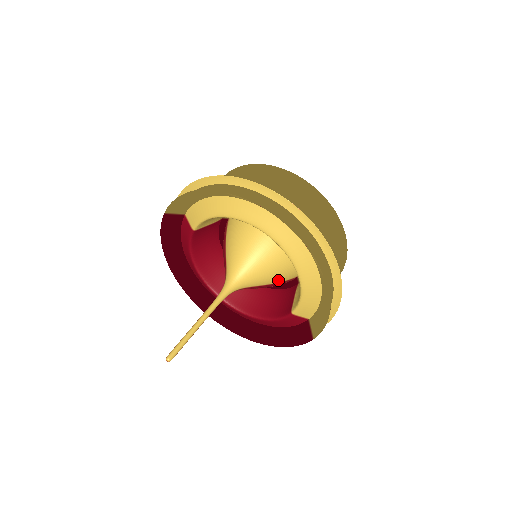
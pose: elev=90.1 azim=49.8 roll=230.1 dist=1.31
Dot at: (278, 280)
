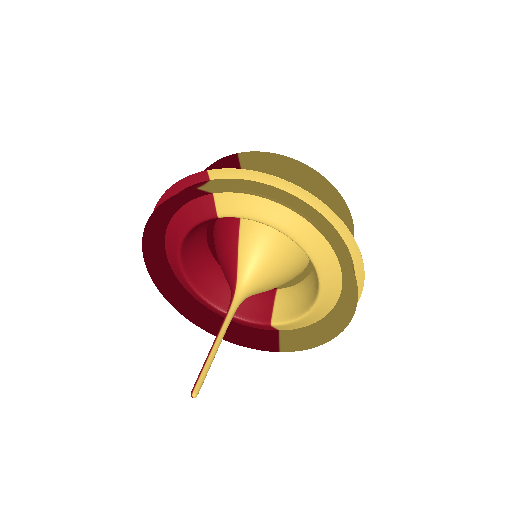
Dot at: occluded
